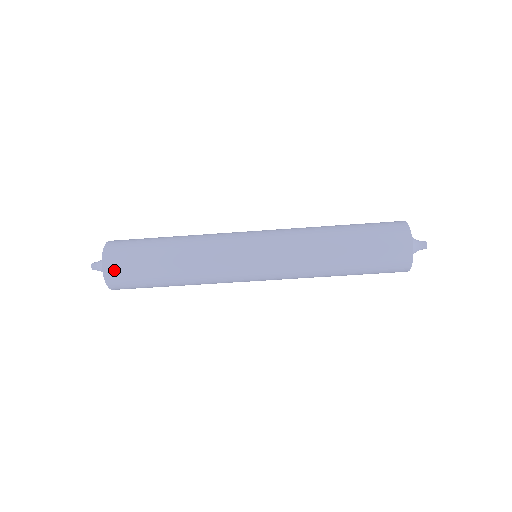
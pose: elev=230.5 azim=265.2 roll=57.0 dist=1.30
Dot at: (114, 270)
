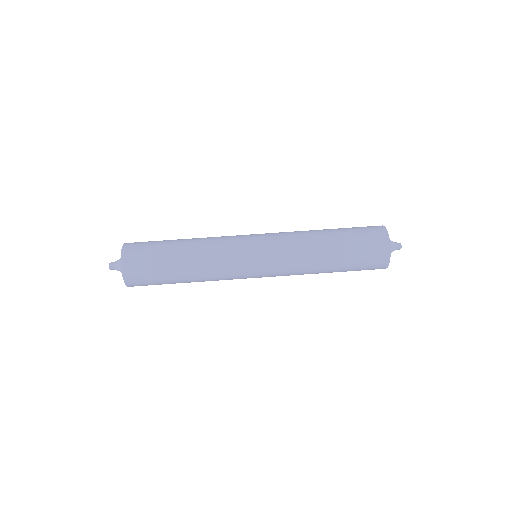
Dot at: (131, 254)
